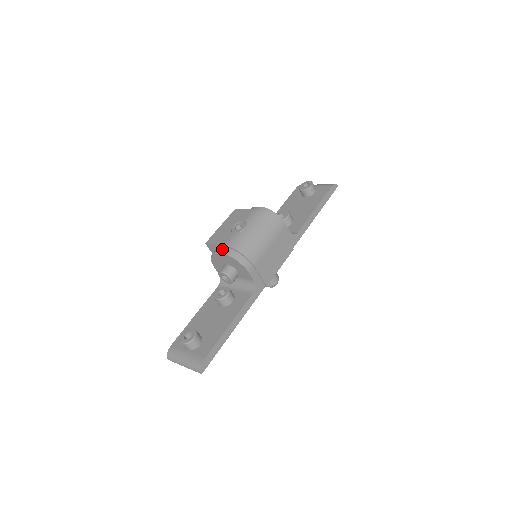
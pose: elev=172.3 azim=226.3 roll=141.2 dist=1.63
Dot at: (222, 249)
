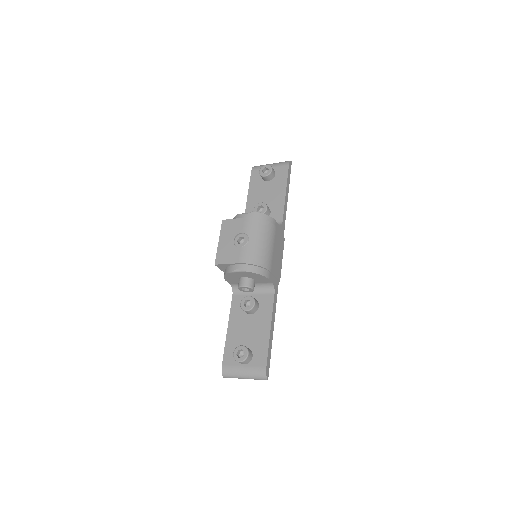
Dot at: (238, 267)
